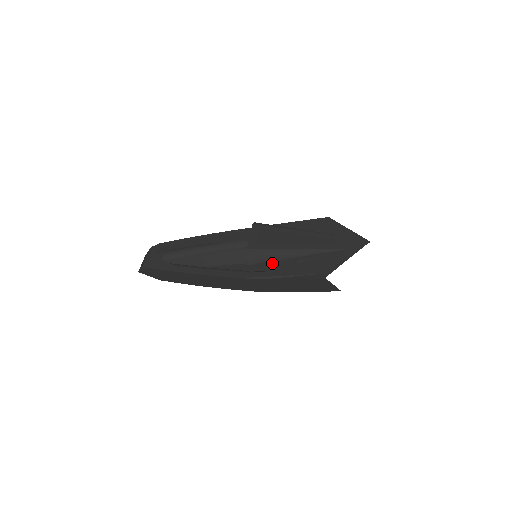
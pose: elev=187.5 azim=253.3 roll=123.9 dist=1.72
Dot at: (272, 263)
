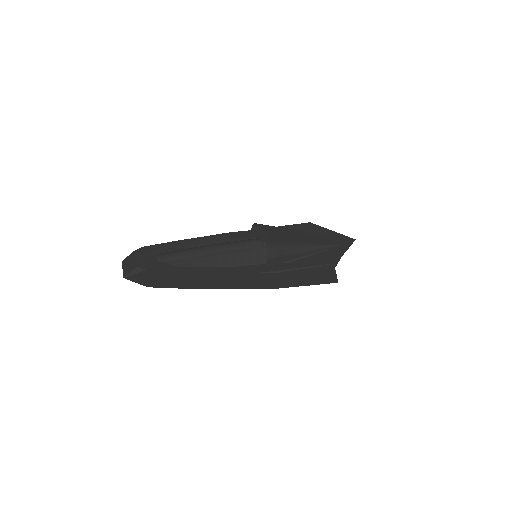
Dot at: (286, 257)
